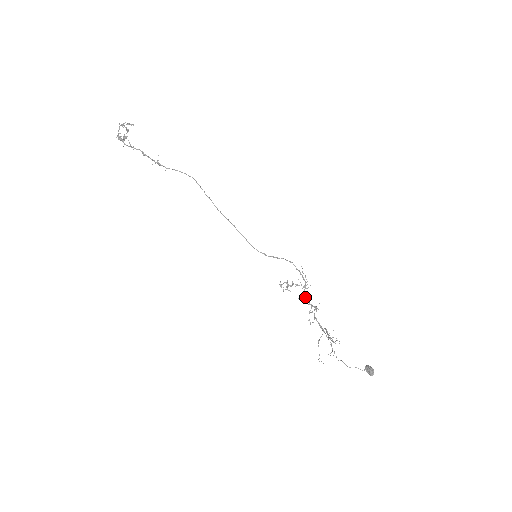
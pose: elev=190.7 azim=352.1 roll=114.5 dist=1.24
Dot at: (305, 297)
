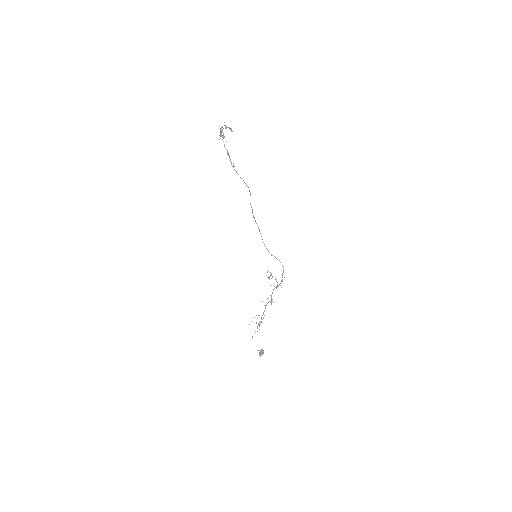
Dot at: (273, 290)
